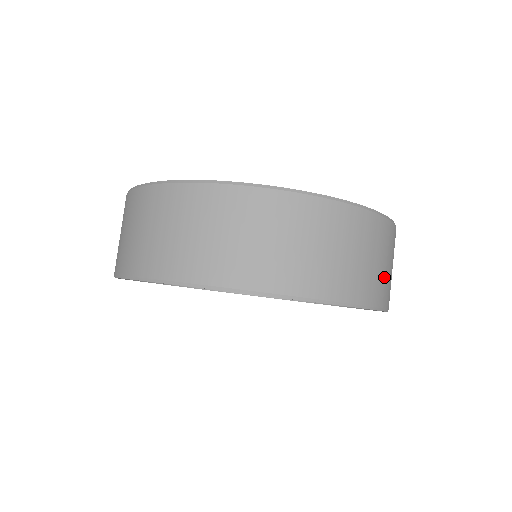
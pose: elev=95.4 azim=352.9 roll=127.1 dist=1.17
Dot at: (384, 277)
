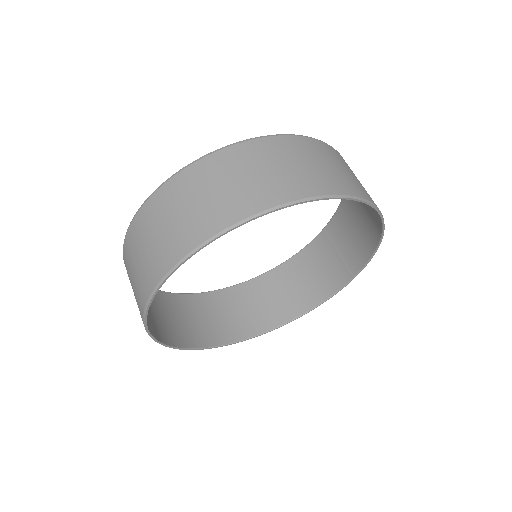
Dot at: (336, 175)
